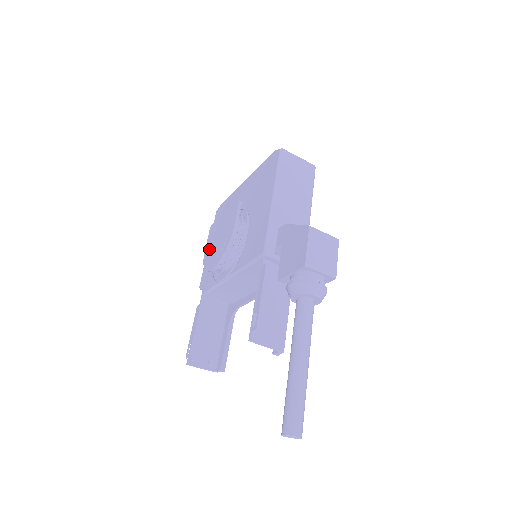
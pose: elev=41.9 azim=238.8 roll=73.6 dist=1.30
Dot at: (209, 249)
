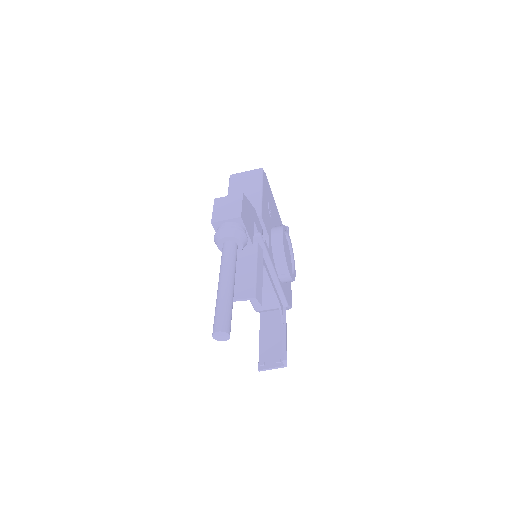
Dot at: occluded
